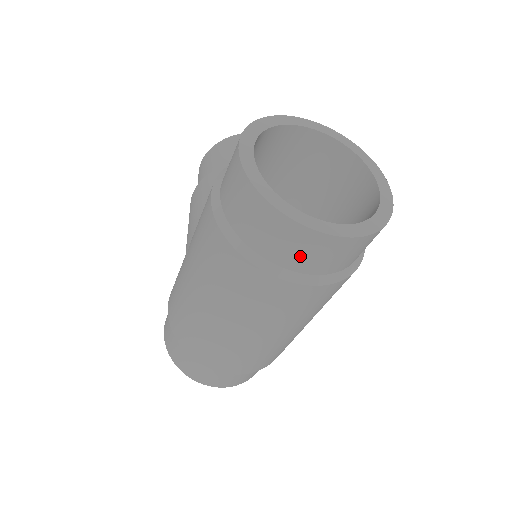
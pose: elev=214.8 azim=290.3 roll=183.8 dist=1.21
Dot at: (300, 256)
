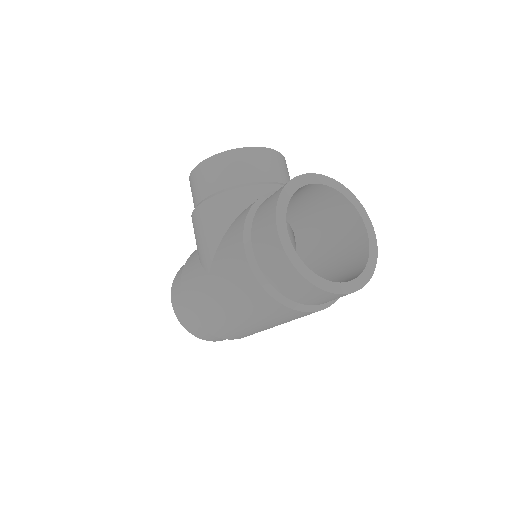
Dot at: (321, 301)
